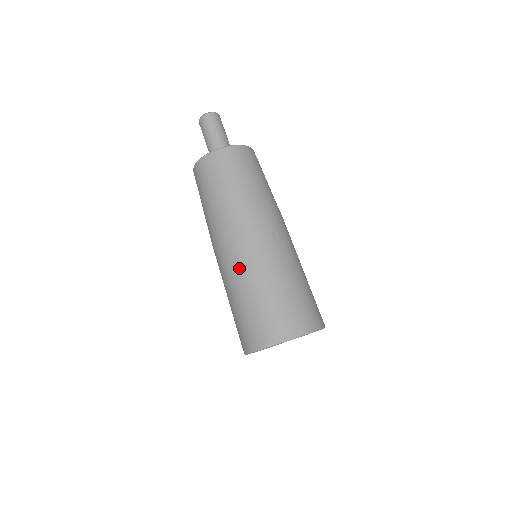
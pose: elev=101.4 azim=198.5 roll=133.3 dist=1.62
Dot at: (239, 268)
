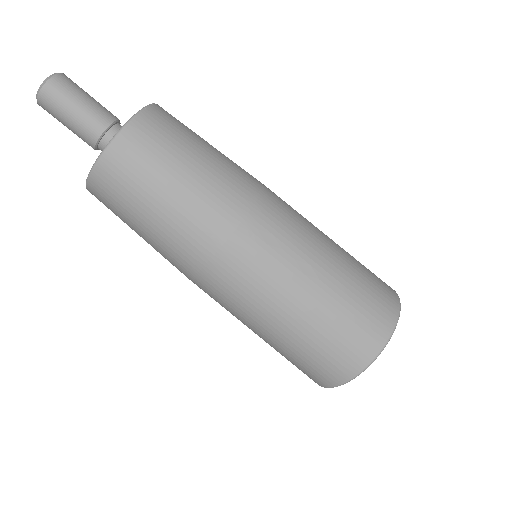
Dot at: (248, 311)
